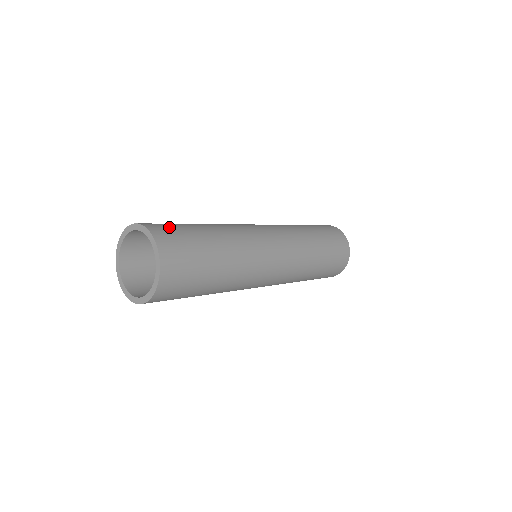
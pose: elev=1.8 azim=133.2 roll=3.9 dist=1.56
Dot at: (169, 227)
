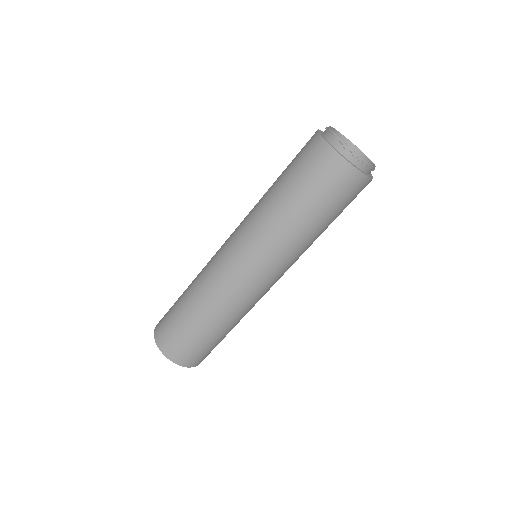
Dot at: (168, 333)
